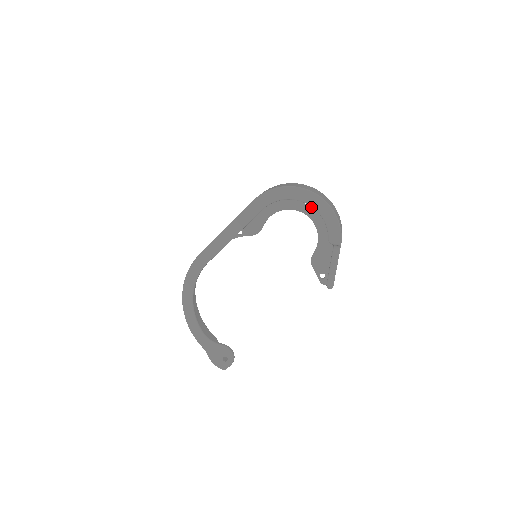
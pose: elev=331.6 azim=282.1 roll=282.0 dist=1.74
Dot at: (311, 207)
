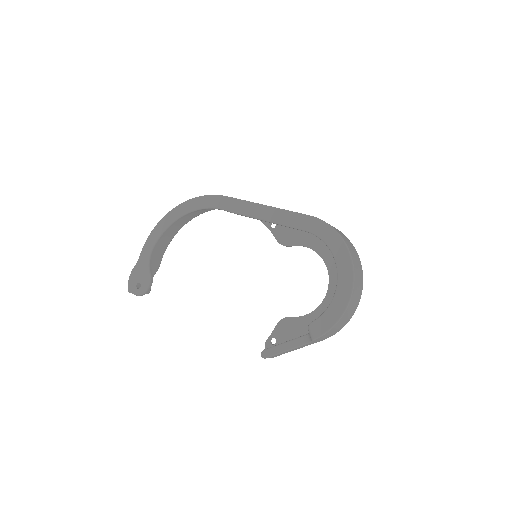
Dot at: occluded
